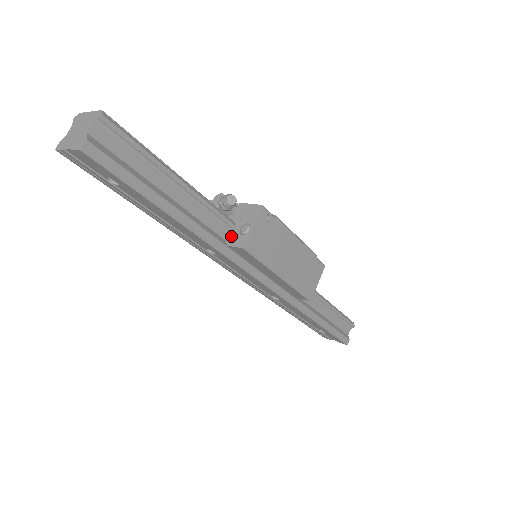
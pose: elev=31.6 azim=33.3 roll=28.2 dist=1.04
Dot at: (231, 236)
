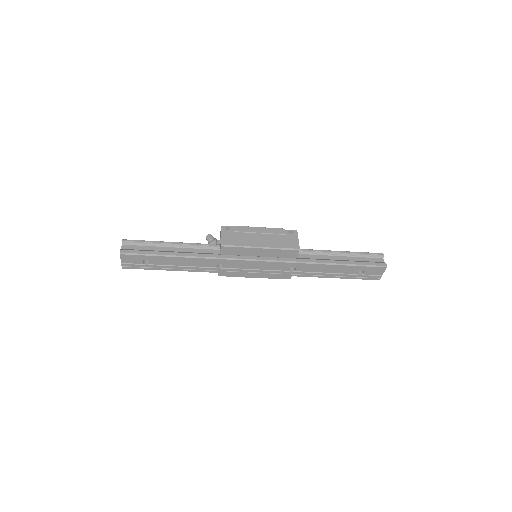
Dot at: occluded
